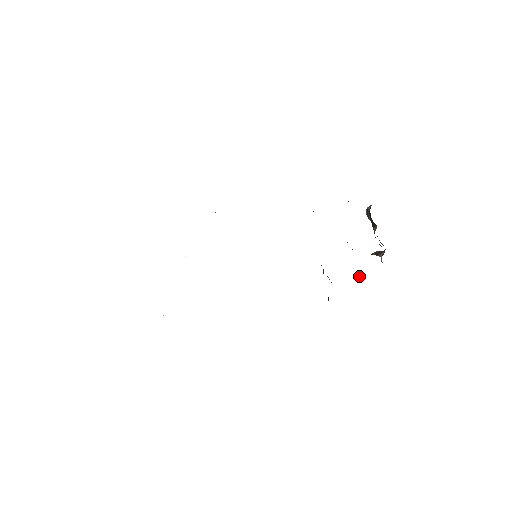
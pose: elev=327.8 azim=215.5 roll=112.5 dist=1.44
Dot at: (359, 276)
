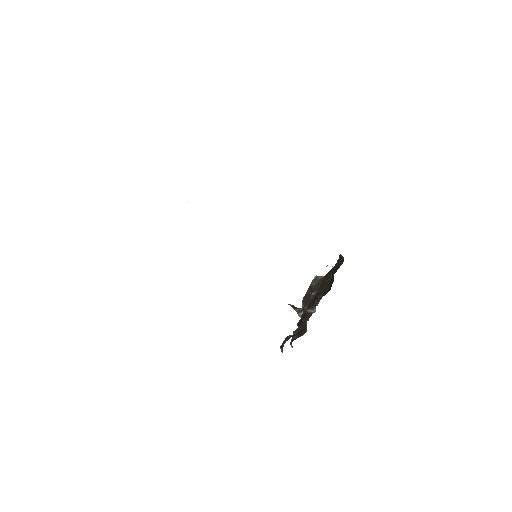
Dot at: occluded
